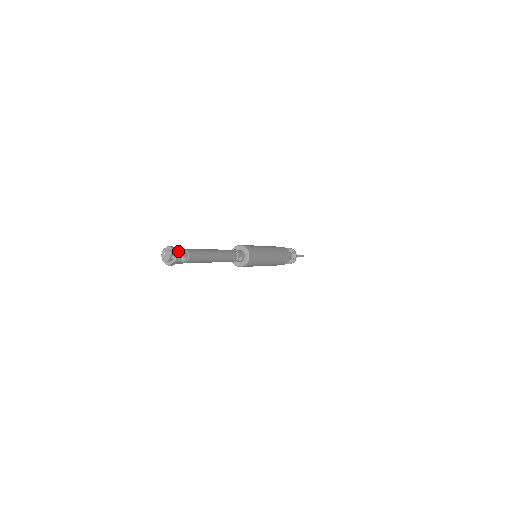
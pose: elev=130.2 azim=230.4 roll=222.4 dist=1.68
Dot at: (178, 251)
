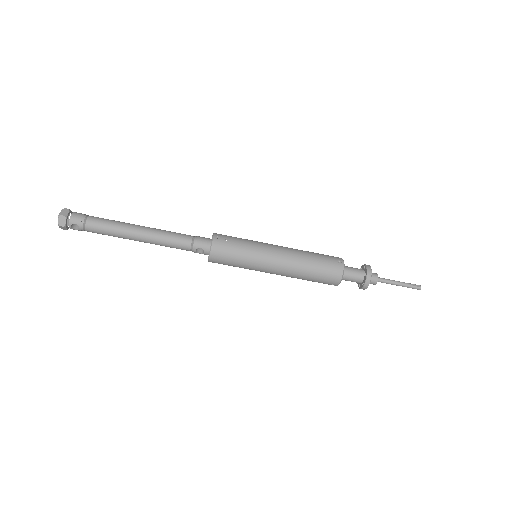
Dot at: (64, 216)
